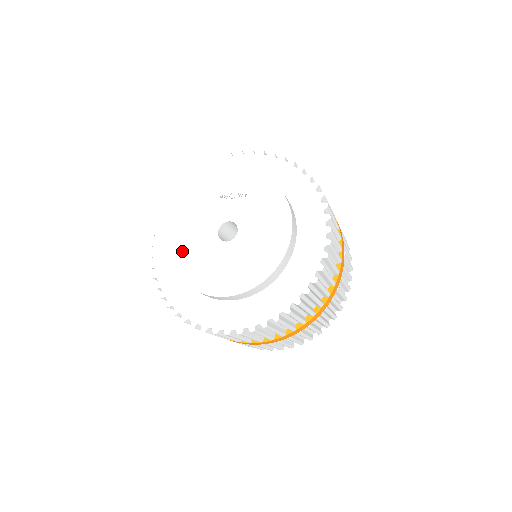
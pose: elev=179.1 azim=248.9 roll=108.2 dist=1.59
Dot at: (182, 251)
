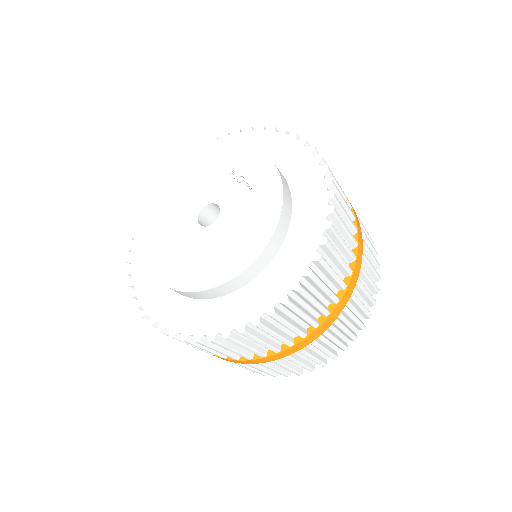
Dot at: (165, 205)
